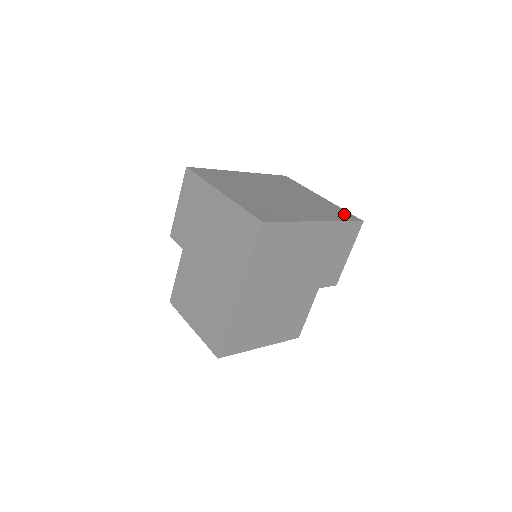
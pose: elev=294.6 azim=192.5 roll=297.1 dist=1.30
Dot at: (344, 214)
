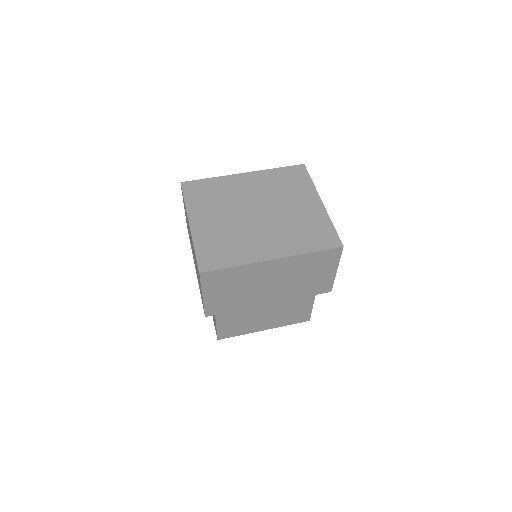
Dot at: (325, 236)
